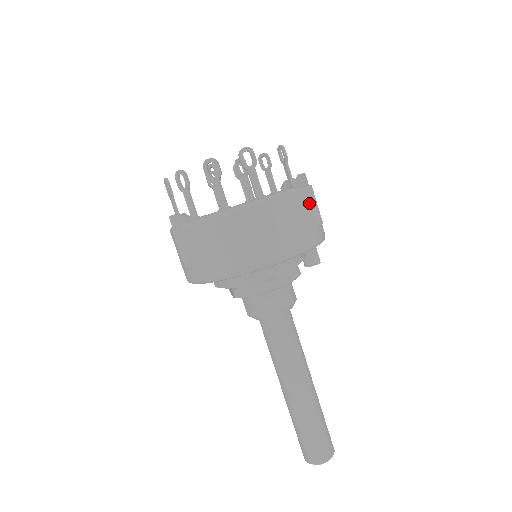
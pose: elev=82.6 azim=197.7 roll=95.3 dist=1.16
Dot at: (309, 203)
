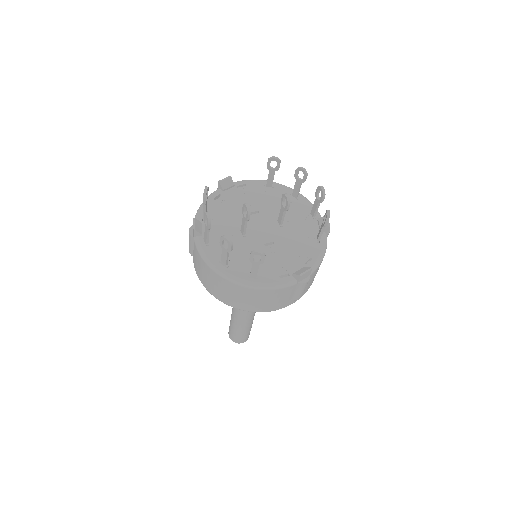
Dot at: (295, 290)
